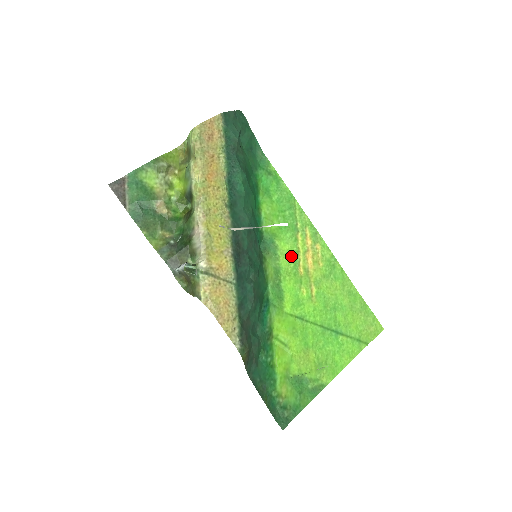
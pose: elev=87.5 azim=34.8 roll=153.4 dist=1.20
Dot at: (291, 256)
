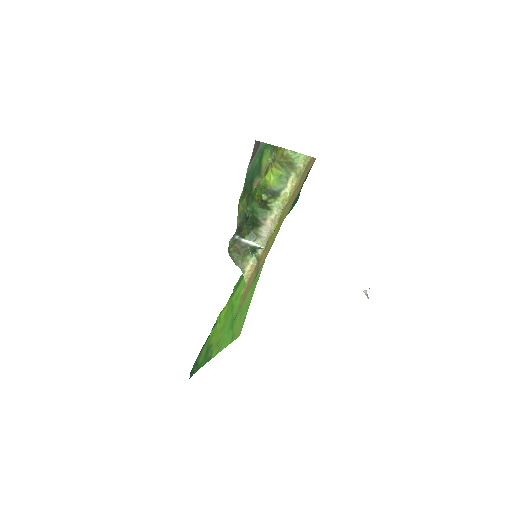
Dot at: occluded
